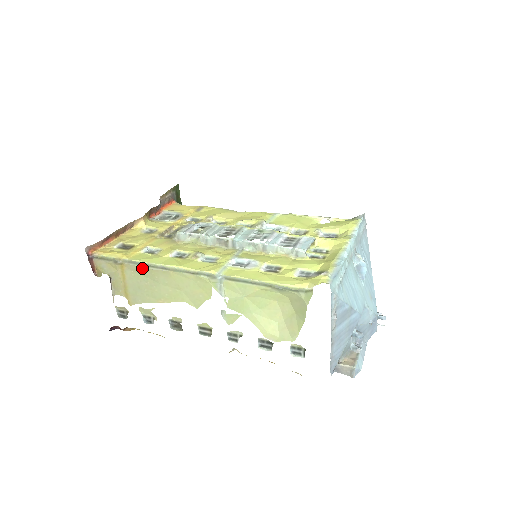
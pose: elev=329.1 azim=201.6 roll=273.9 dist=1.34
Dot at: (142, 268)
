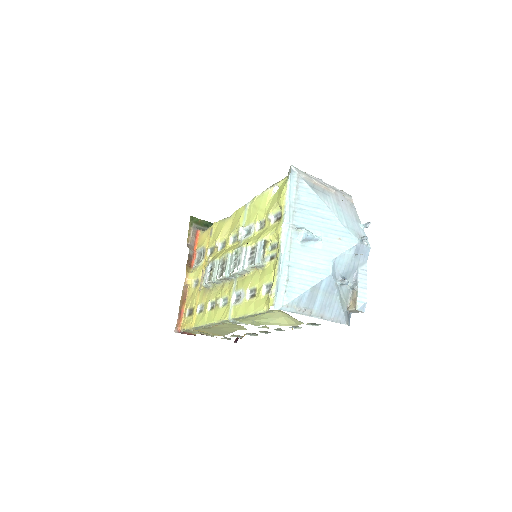
Dot at: occluded
